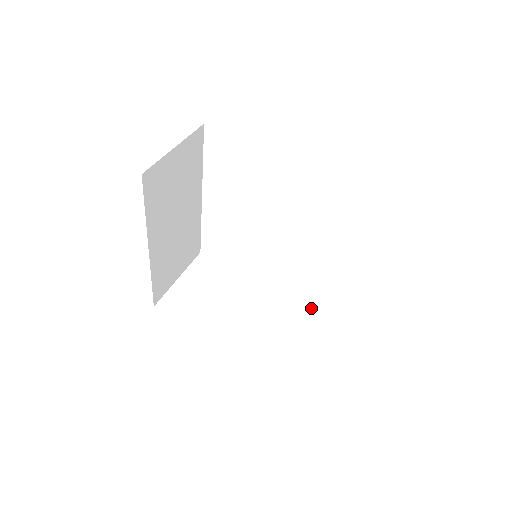
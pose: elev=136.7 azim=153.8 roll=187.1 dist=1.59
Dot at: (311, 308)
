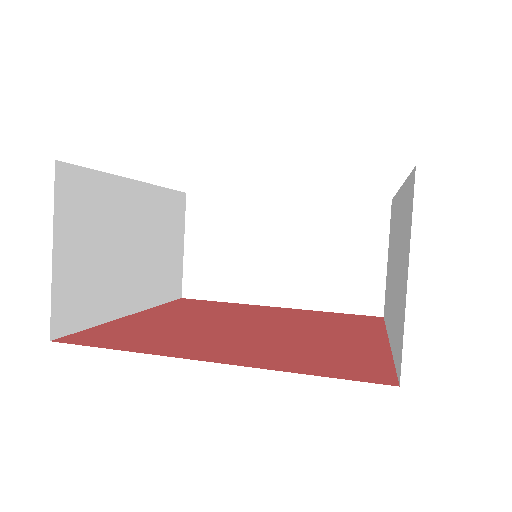
Dot at: (355, 208)
